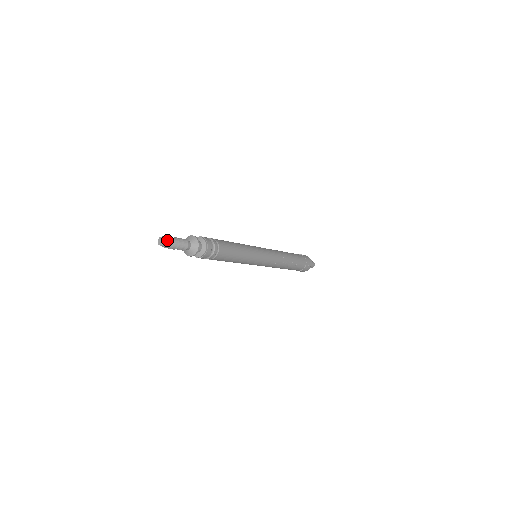
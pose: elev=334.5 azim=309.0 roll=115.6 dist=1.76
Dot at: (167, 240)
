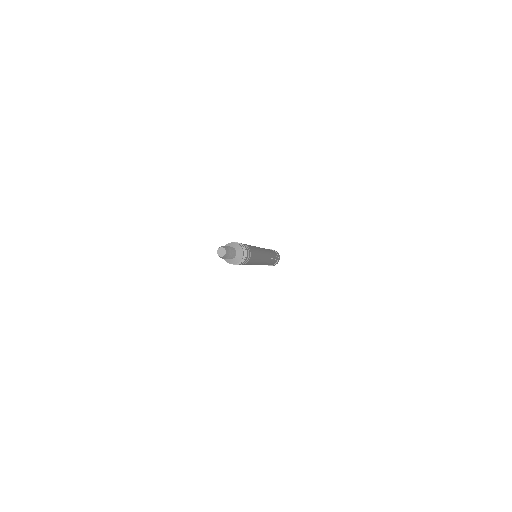
Dot at: (227, 250)
